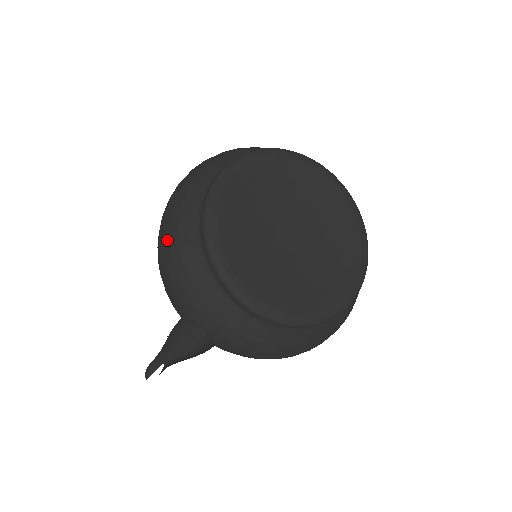
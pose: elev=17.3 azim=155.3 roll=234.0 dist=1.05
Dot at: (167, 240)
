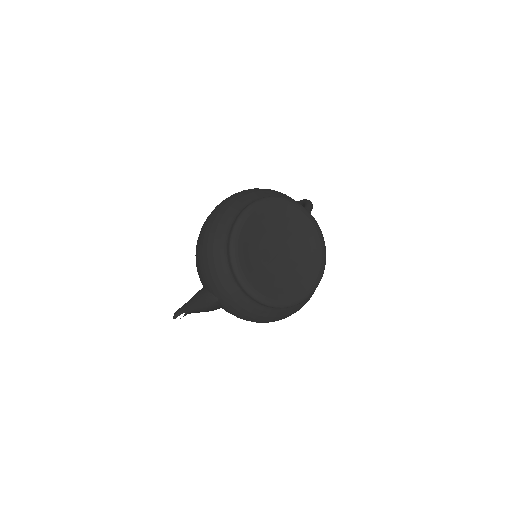
Dot at: (206, 242)
